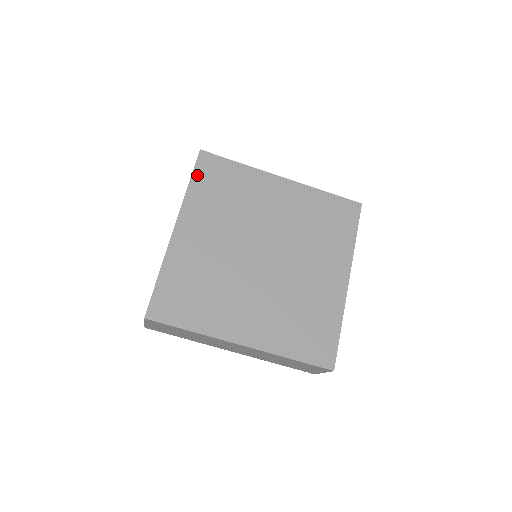
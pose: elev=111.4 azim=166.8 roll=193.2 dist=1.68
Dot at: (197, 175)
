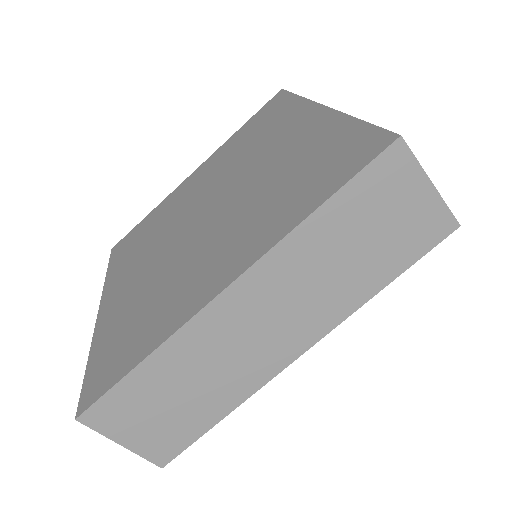
Dot at: (113, 261)
